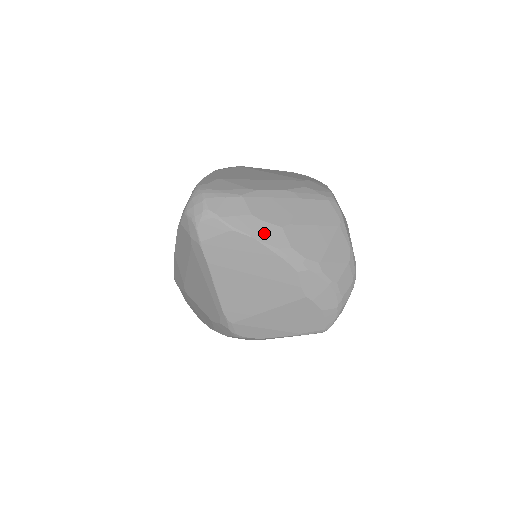
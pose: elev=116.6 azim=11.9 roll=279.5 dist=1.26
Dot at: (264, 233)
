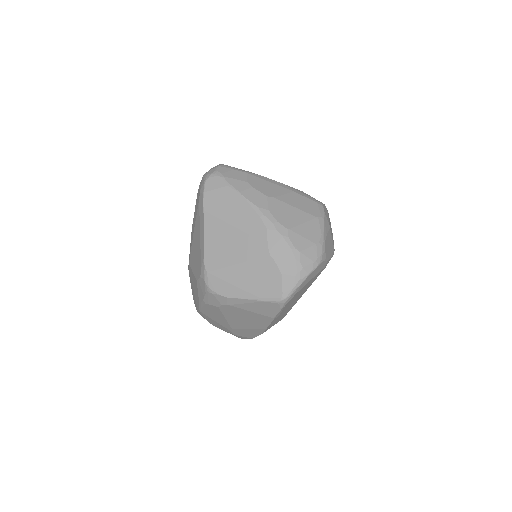
Dot at: (251, 195)
